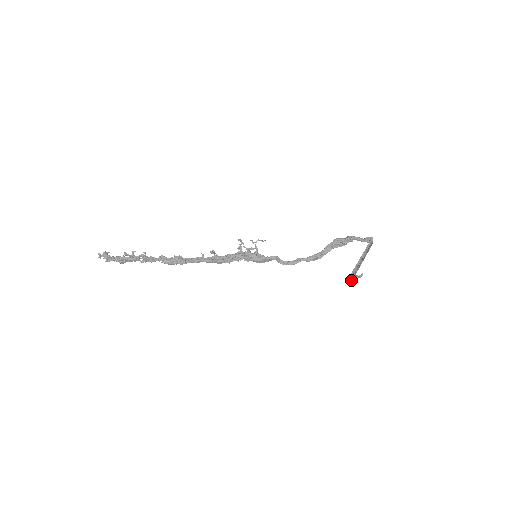
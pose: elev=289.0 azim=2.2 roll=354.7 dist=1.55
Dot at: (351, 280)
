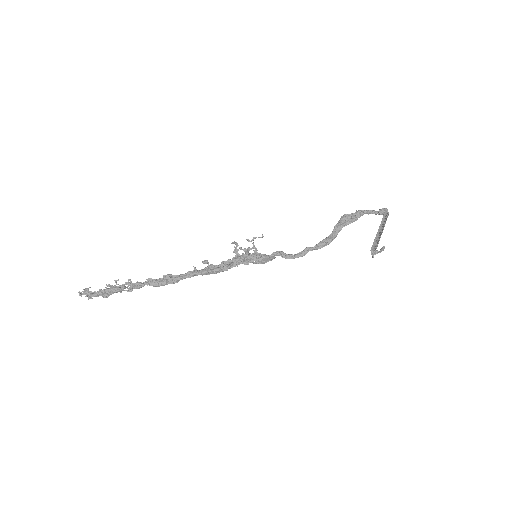
Dot at: (372, 257)
